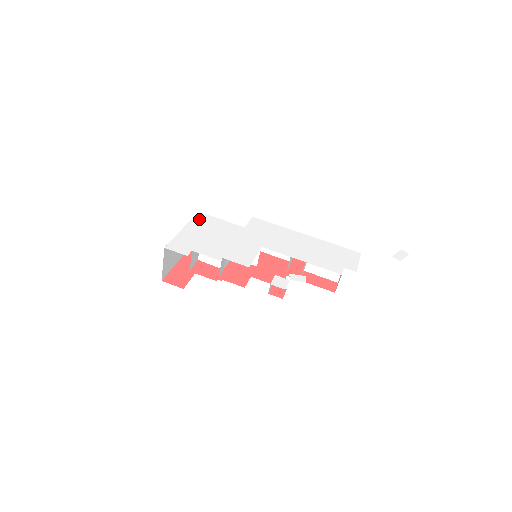
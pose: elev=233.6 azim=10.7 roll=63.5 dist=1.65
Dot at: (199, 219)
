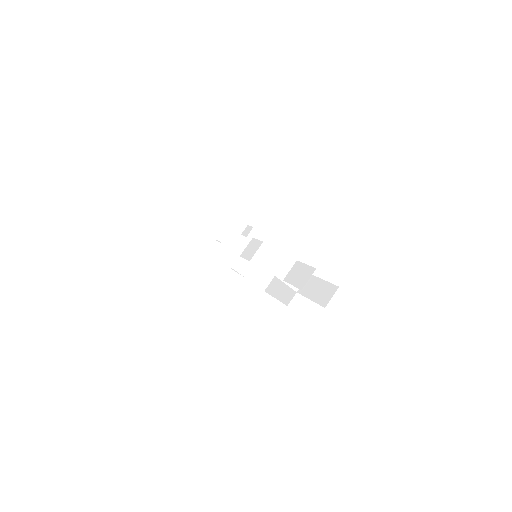
Dot at: occluded
